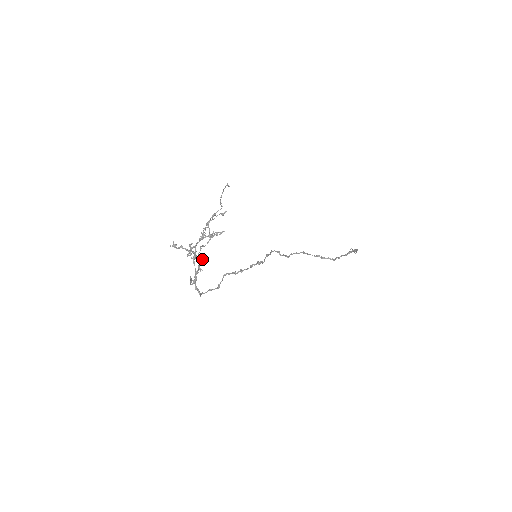
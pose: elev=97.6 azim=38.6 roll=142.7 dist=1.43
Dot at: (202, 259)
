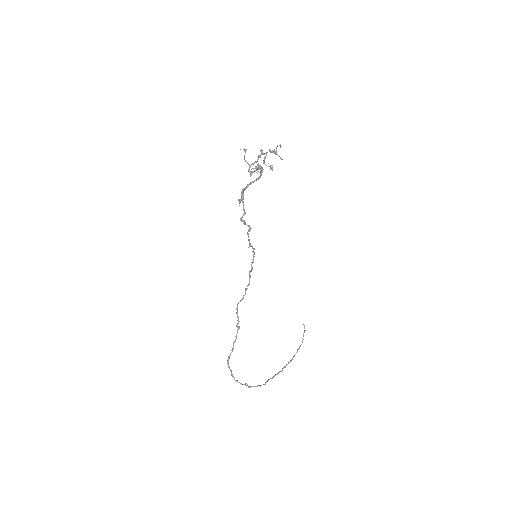
Dot at: occluded
